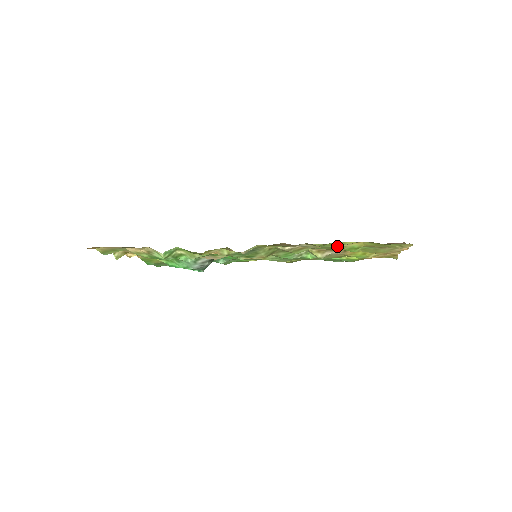
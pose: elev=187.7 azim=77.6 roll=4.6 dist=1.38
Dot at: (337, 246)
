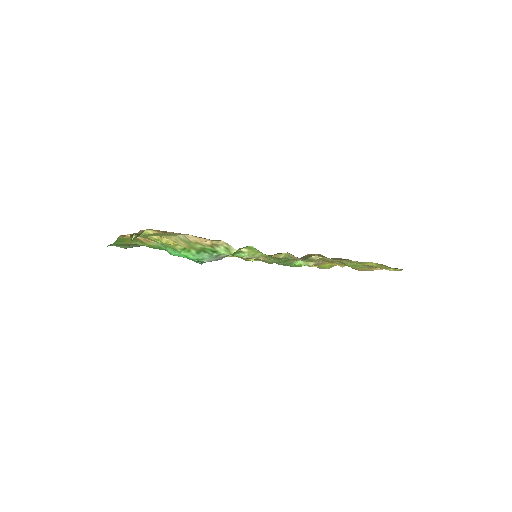
Dot at: (349, 262)
